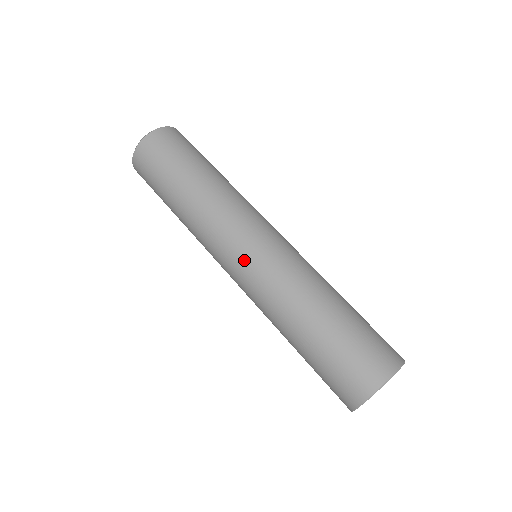
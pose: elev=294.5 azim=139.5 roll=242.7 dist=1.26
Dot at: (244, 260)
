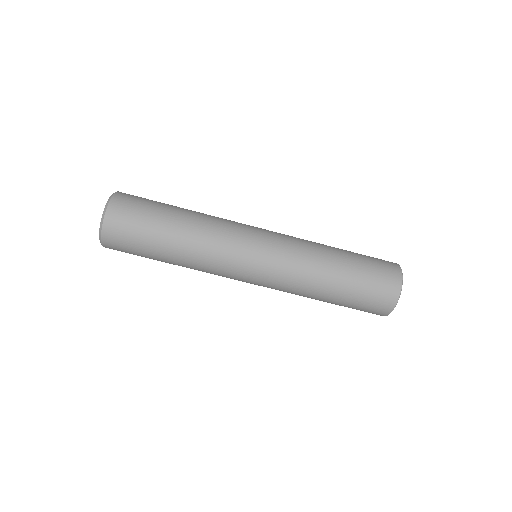
Dot at: occluded
